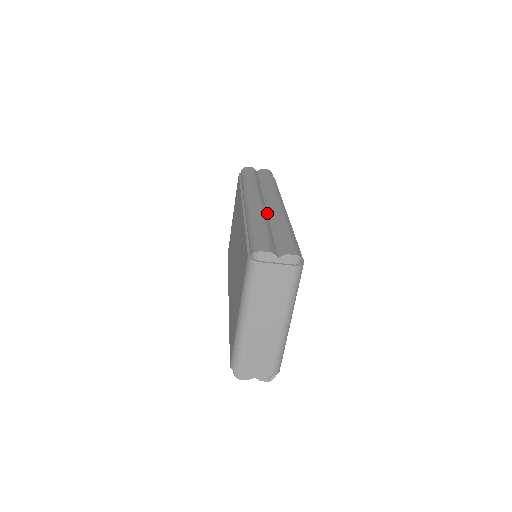
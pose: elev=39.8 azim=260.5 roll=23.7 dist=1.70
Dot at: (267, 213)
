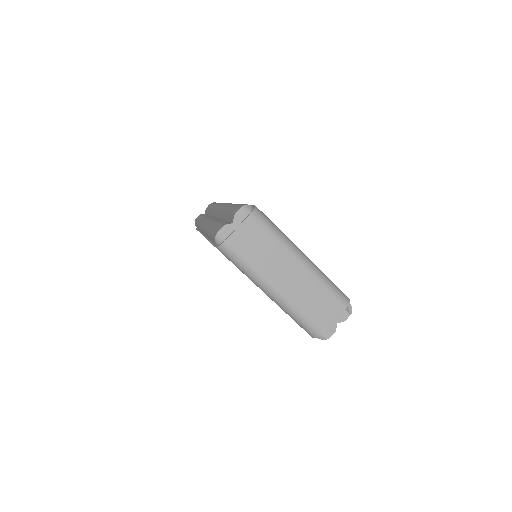
Dot at: (218, 218)
